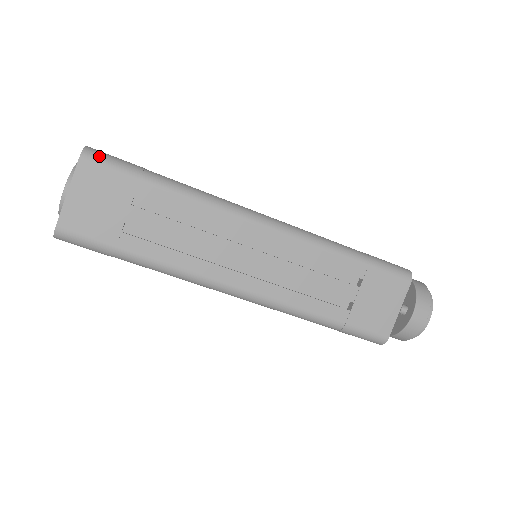
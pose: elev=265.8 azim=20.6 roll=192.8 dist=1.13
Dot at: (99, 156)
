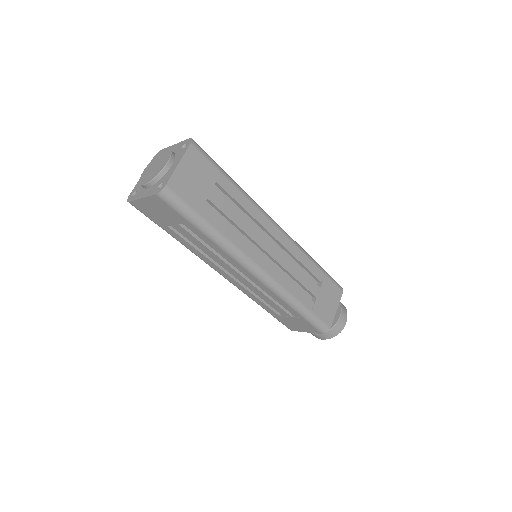
Dot at: (200, 147)
